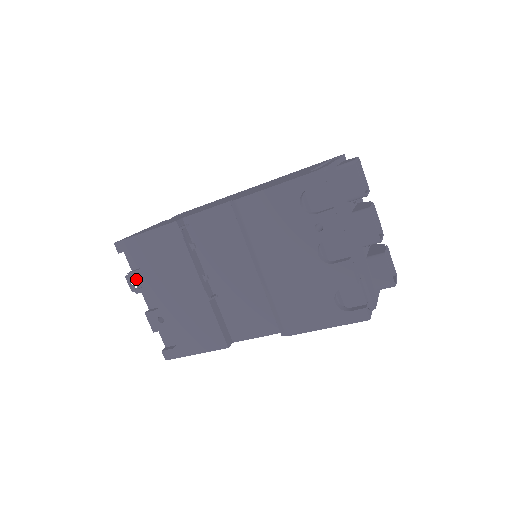
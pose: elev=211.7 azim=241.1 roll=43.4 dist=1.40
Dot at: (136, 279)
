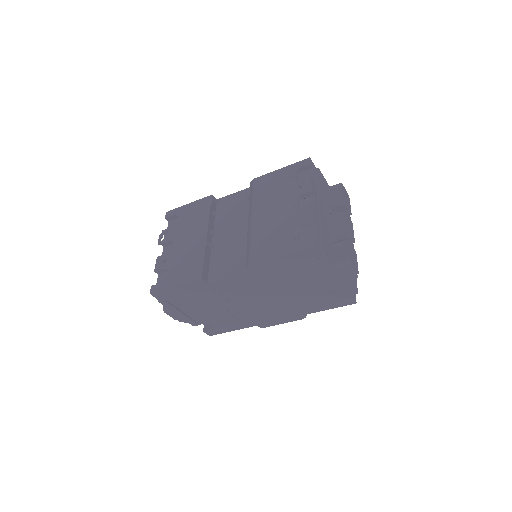
Dot at: (166, 237)
